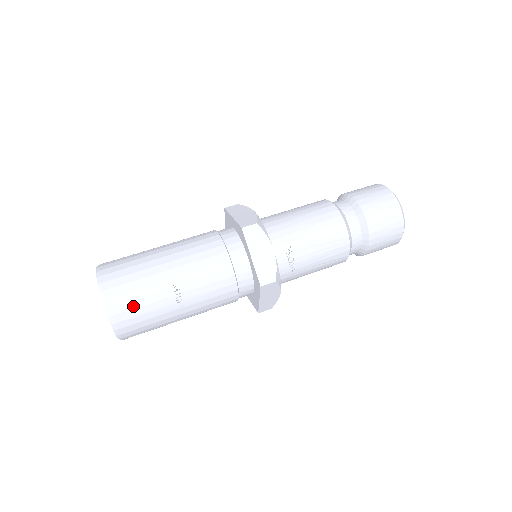
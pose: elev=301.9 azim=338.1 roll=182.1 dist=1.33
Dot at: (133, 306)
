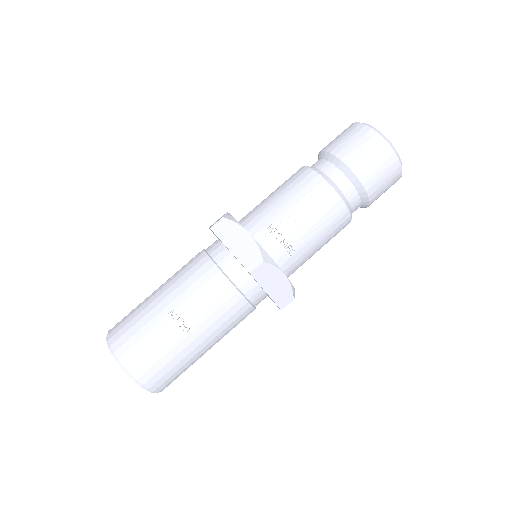
Dot at: (140, 349)
